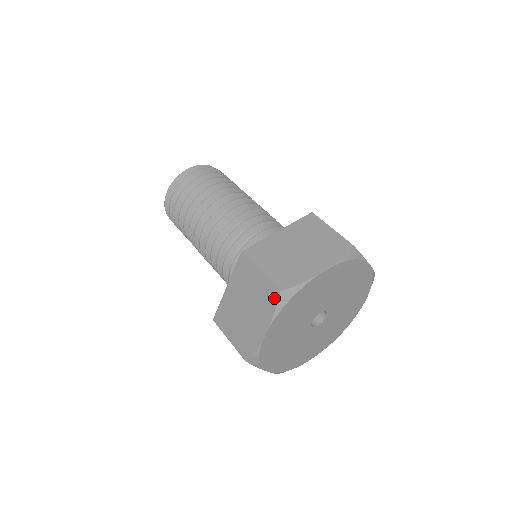
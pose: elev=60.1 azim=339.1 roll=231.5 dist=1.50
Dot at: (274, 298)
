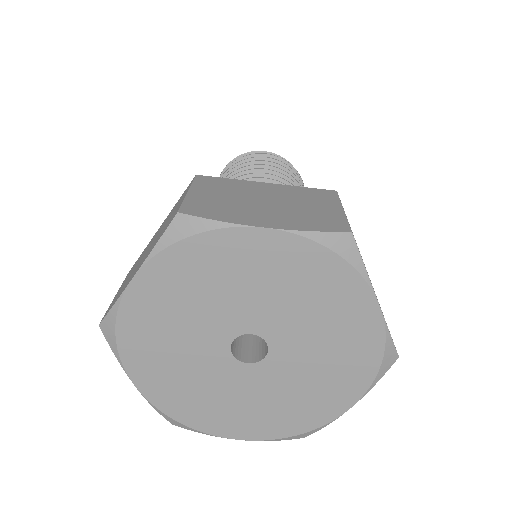
Dot at: (168, 224)
